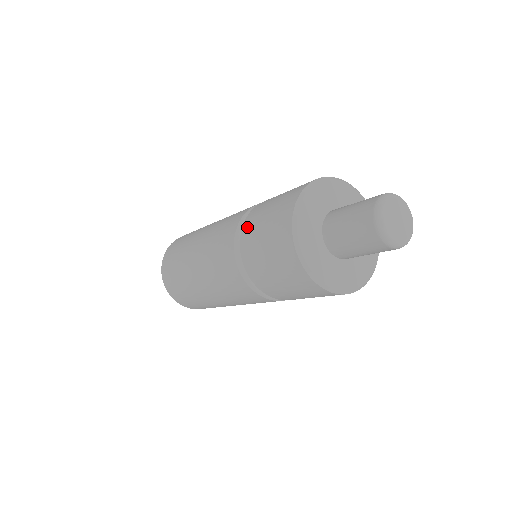
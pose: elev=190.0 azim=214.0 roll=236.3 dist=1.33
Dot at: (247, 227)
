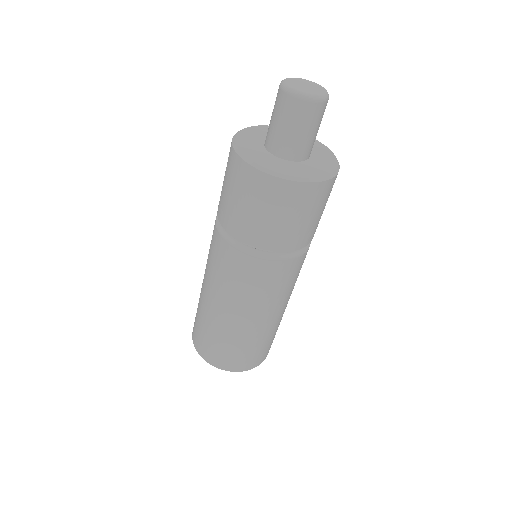
Dot at: (219, 209)
